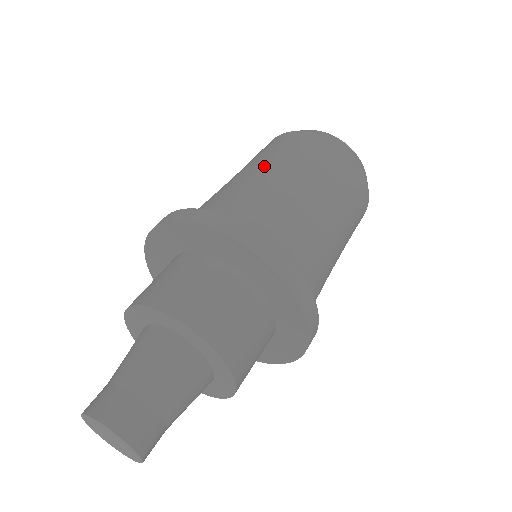
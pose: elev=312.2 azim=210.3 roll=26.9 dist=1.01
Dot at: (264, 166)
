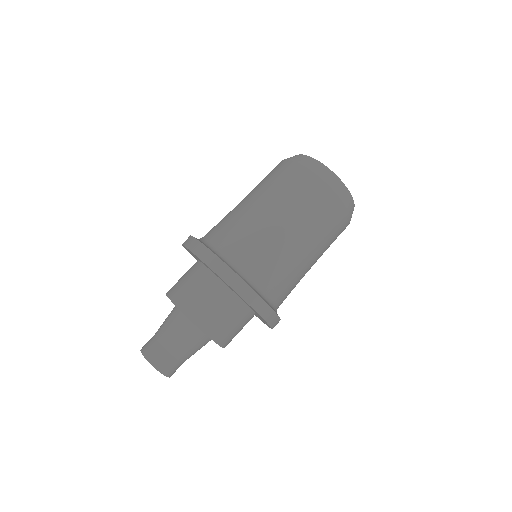
Dot at: (292, 226)
